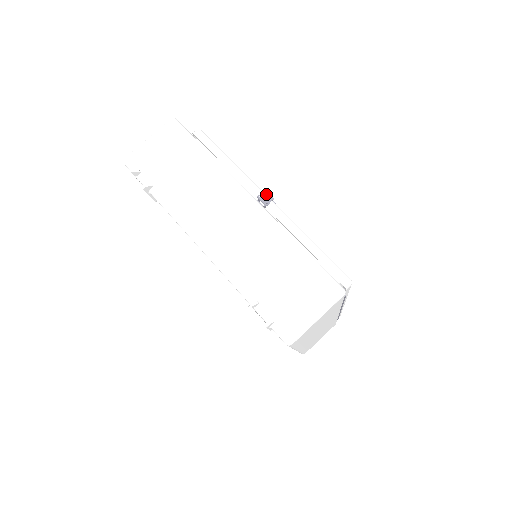
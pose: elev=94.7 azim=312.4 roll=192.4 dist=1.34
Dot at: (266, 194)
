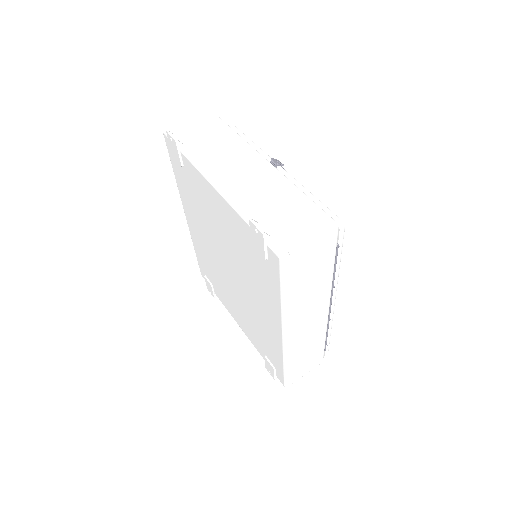
Dot at: occluded
